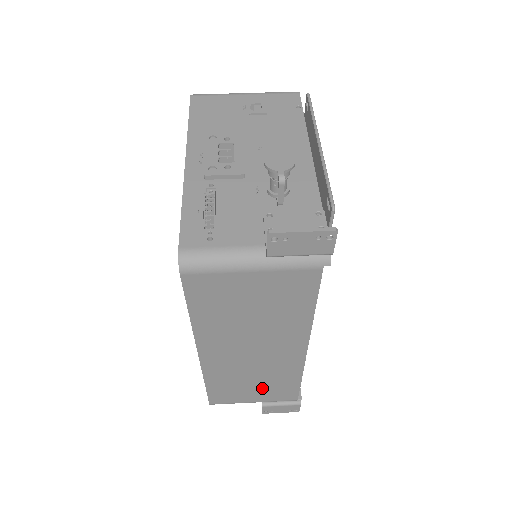
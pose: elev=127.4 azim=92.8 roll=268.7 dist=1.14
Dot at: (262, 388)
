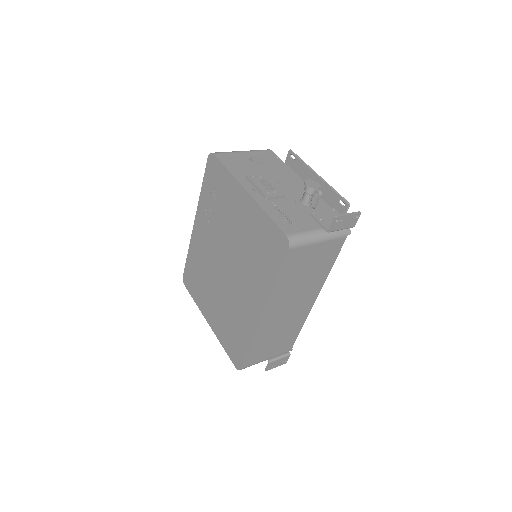
Dot at: (278, 343)
